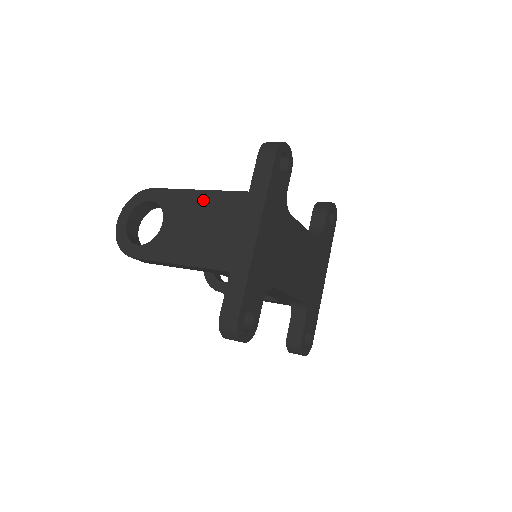
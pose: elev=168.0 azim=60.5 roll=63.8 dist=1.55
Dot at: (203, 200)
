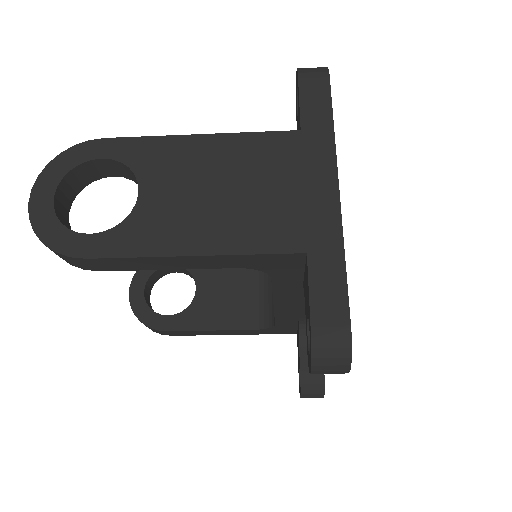
Dot at: (216, 148)
